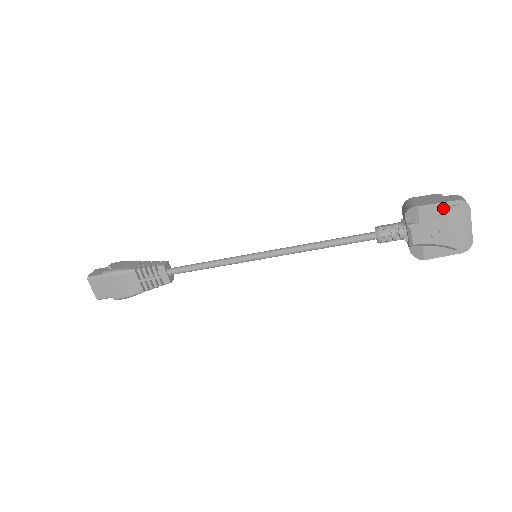
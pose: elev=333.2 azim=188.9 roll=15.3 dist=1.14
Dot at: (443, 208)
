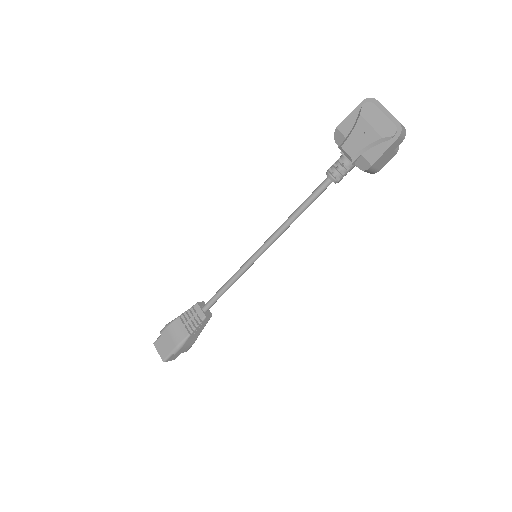
Dot at: (356, 115)
